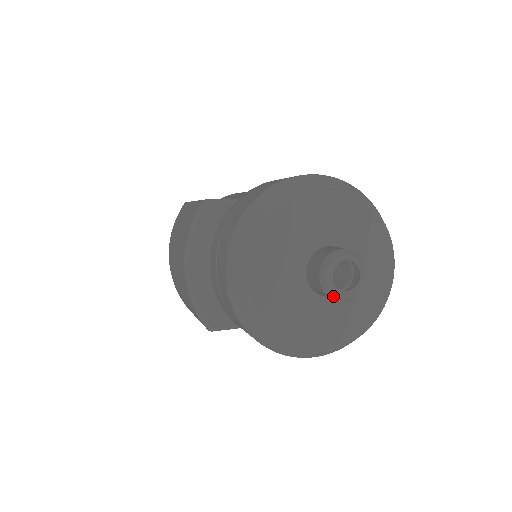
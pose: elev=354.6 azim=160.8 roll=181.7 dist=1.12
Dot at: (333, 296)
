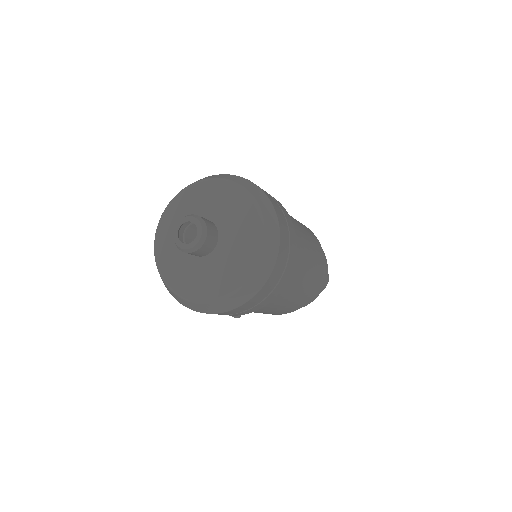
Dot at: (174, 237)
